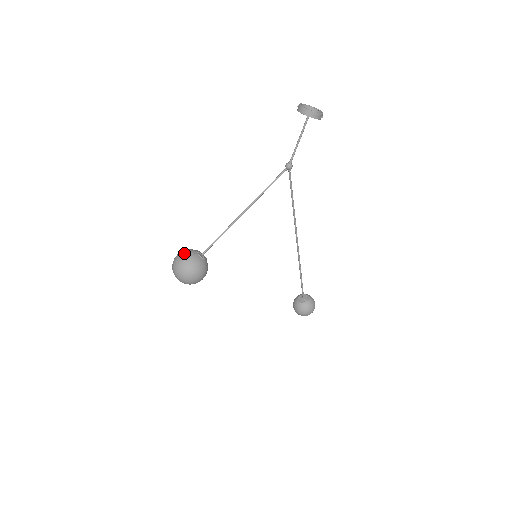
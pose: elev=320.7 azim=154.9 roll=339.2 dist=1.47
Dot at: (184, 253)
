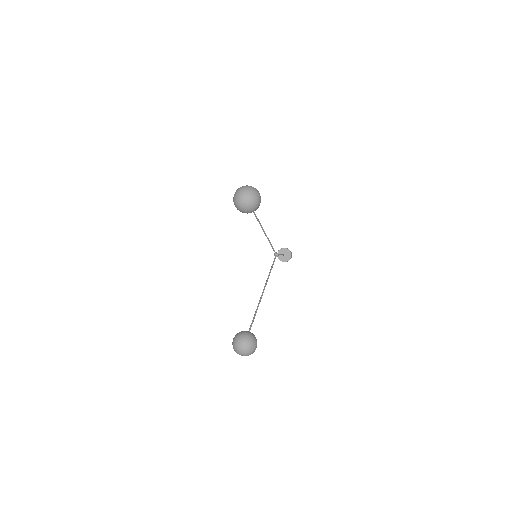
Dot at: occluded
